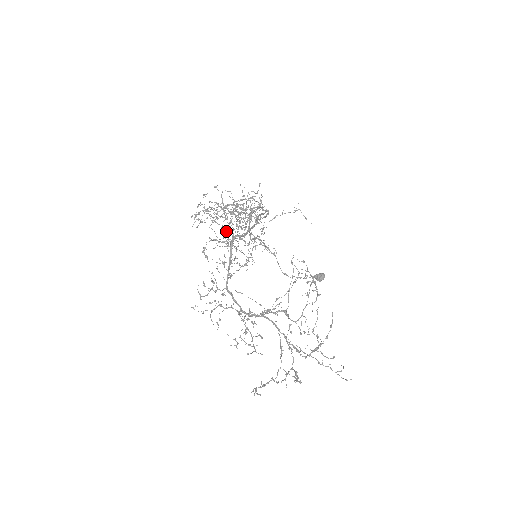
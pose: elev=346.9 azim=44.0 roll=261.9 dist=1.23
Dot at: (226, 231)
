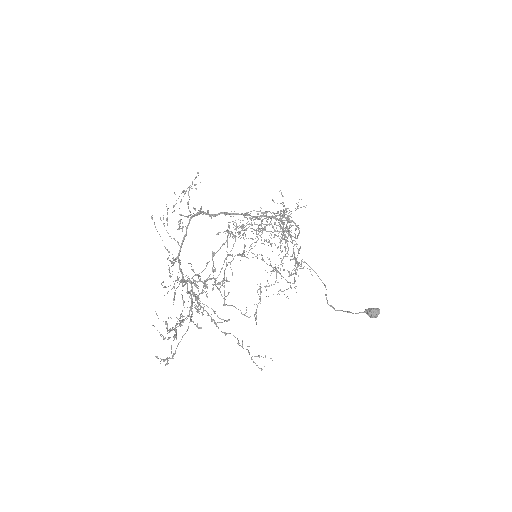
Dot at: (193, 207)
